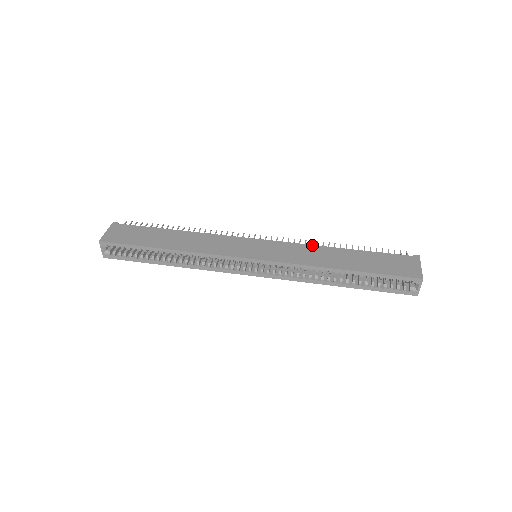
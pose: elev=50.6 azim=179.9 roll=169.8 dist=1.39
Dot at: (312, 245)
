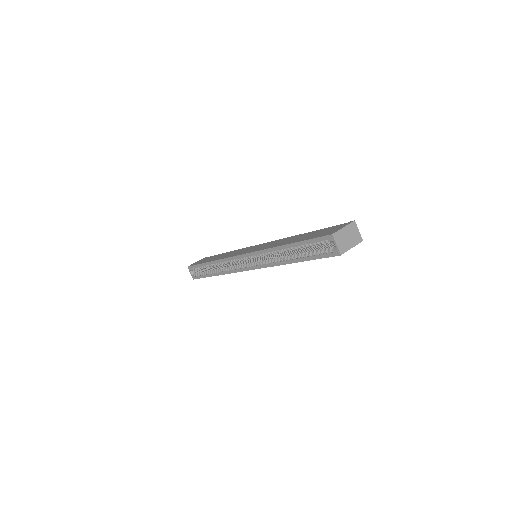
Dot at: (287, 237)
